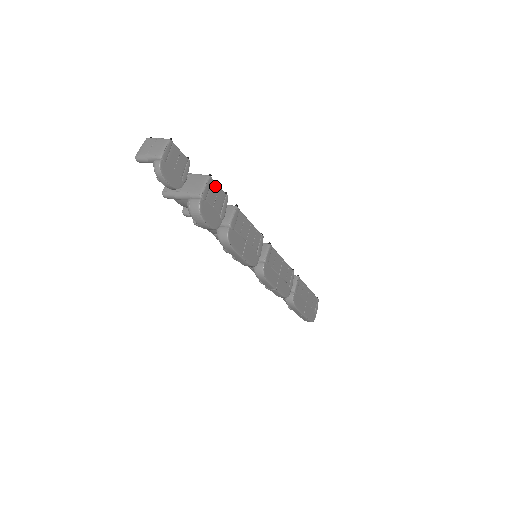
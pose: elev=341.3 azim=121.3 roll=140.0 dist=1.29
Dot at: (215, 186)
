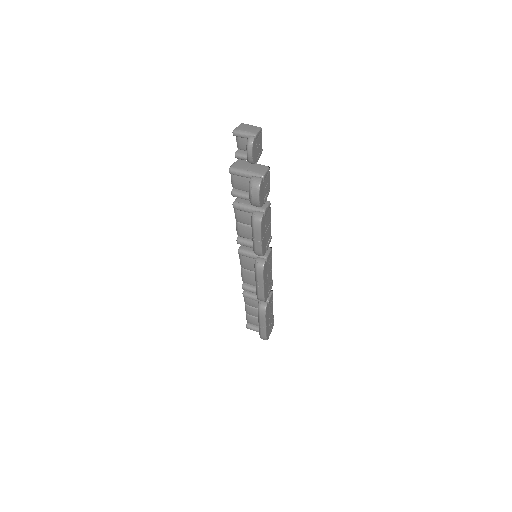
Dot at: (269, 177)
